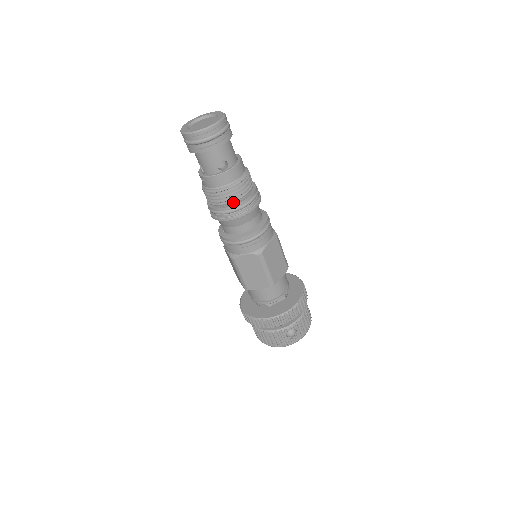
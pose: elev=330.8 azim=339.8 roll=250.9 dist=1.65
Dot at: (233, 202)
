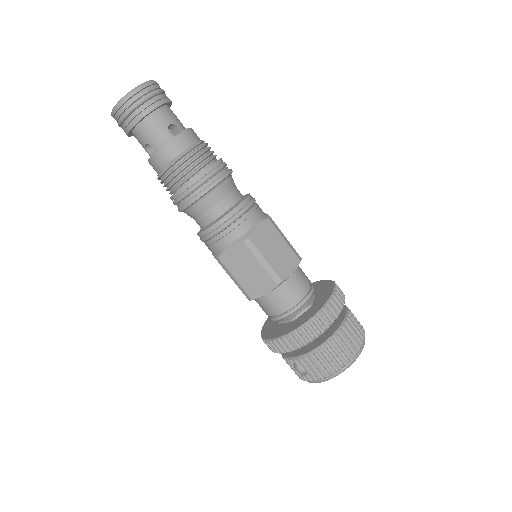
Dot at: (171, 193)
